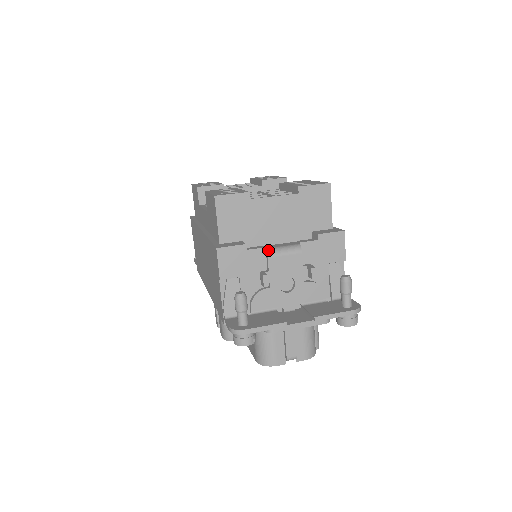
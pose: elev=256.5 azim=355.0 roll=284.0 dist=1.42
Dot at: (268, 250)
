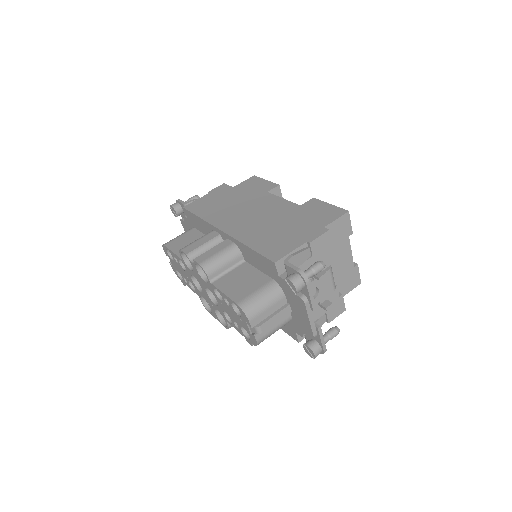
Dot at: occluded
